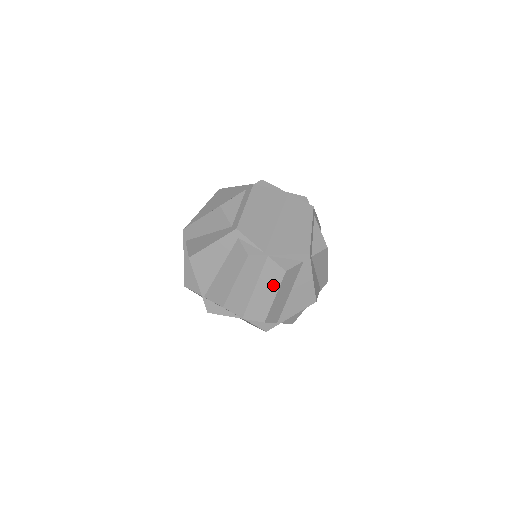
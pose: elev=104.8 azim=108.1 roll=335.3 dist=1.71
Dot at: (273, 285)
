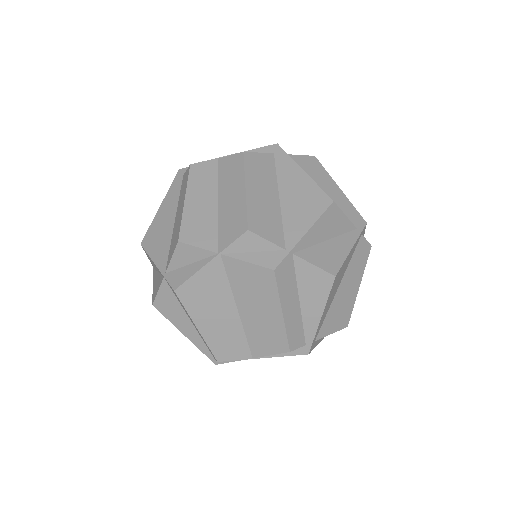
Dot at: (237, 178)
